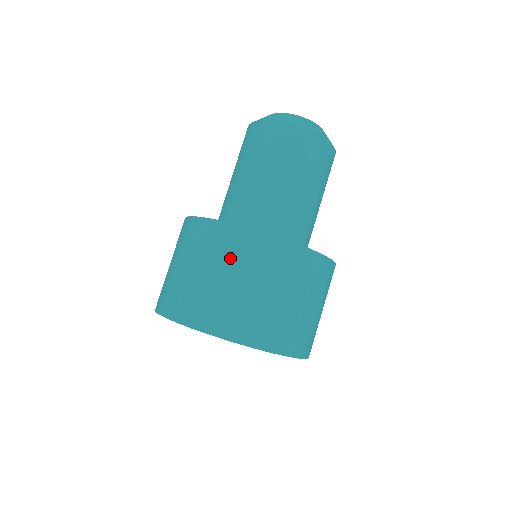
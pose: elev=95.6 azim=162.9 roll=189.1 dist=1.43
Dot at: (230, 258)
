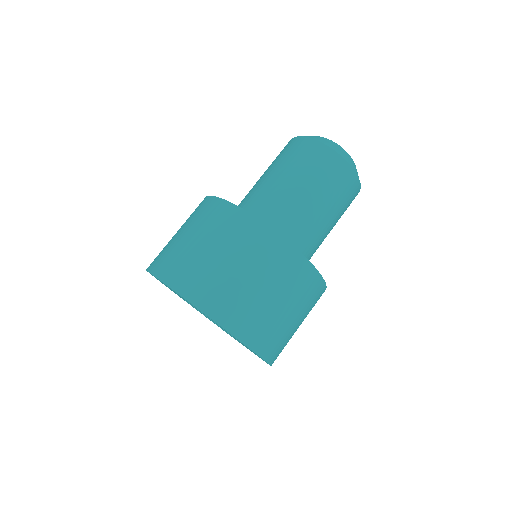
Dot at: (253, 254)
